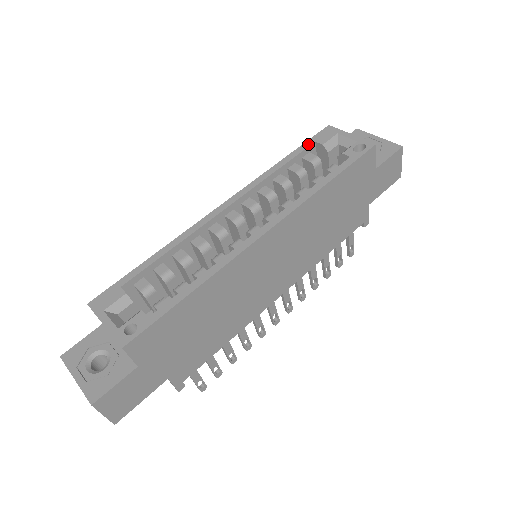
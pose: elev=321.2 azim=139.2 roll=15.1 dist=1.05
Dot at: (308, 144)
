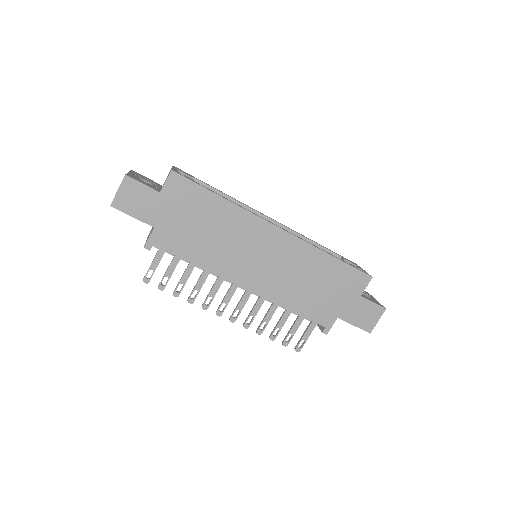
Dot at: (337, 254)
